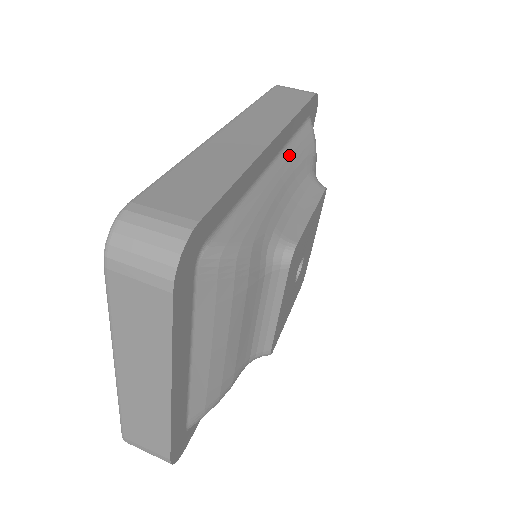
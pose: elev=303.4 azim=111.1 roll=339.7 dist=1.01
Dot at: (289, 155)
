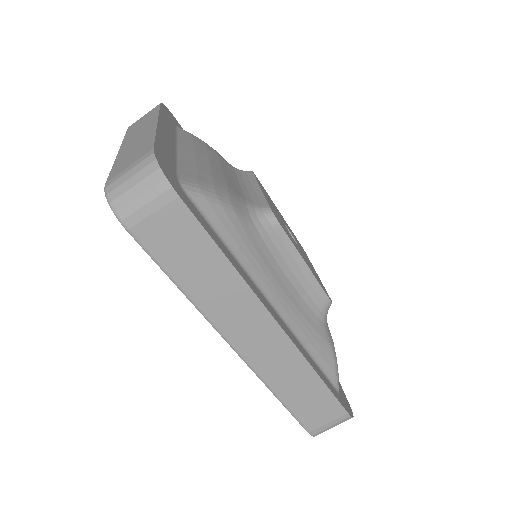
Dot at: (257, 274)
